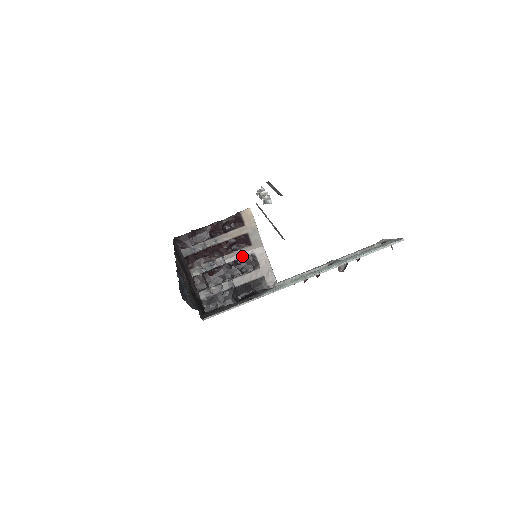
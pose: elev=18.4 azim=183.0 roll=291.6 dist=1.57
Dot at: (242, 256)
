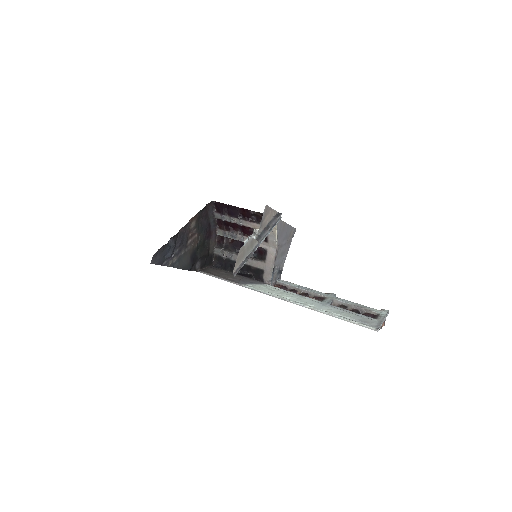
Dot at: occluded
